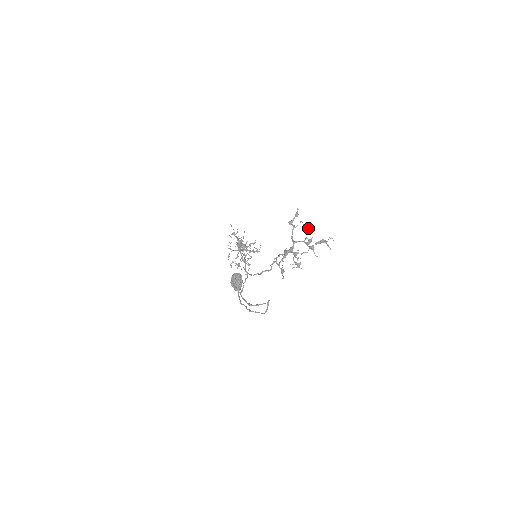
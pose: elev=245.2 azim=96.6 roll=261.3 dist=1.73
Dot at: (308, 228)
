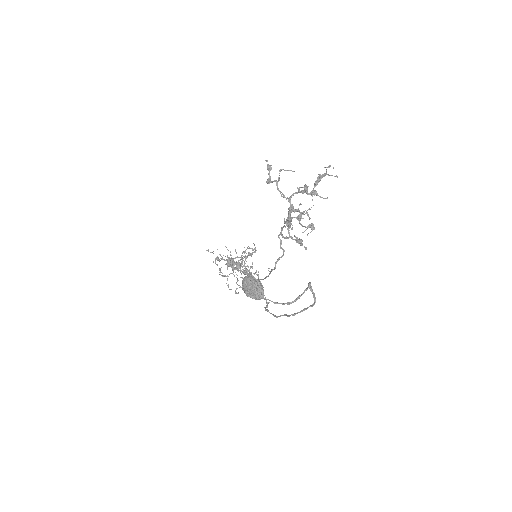
Dot at: (294, 171)
